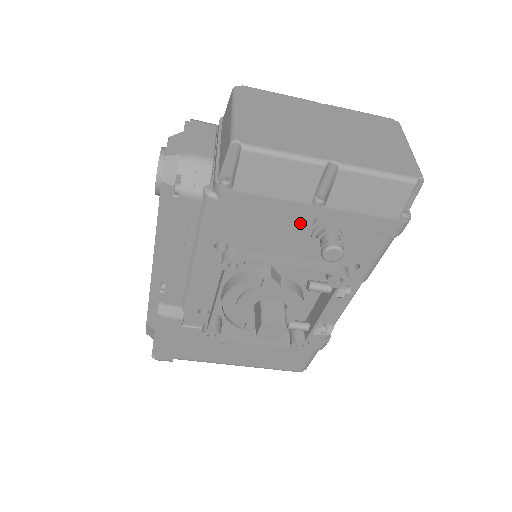
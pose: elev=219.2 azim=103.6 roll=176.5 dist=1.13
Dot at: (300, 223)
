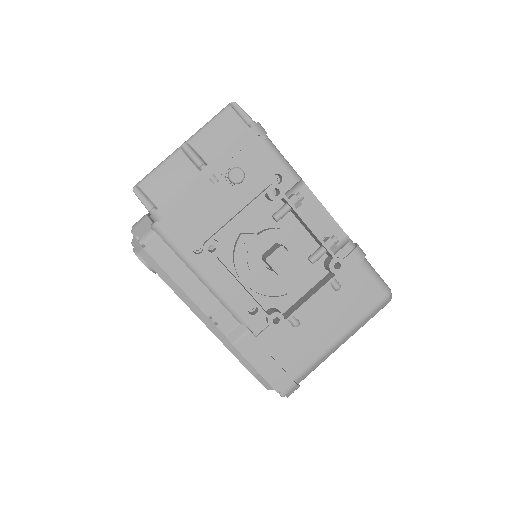
Dot at: (212, 188)
